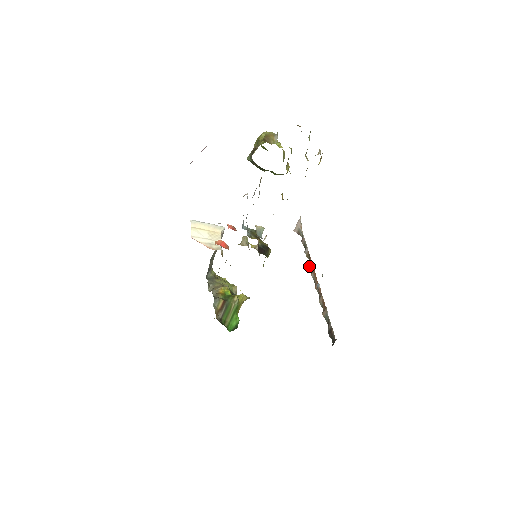
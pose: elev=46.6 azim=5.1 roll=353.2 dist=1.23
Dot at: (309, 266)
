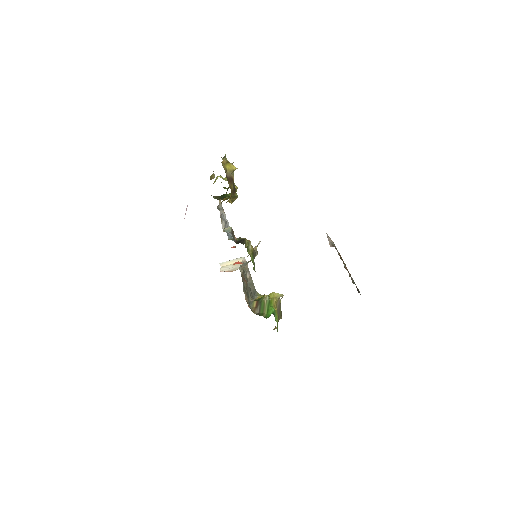
Dot at: occluded
